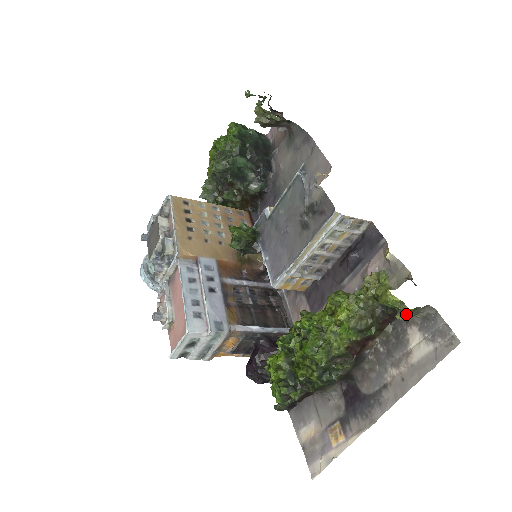
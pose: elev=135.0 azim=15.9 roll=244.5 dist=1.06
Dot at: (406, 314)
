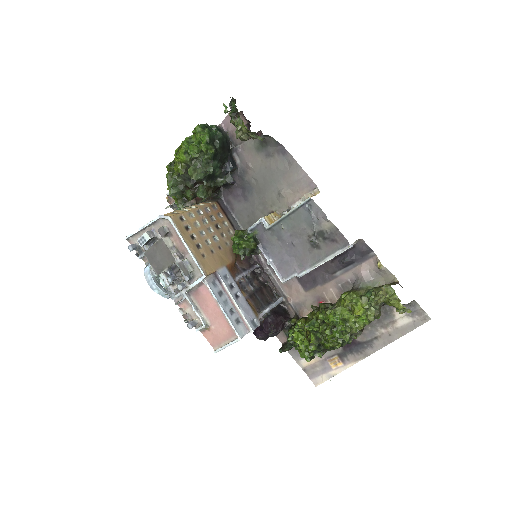
Dot at: occluded
